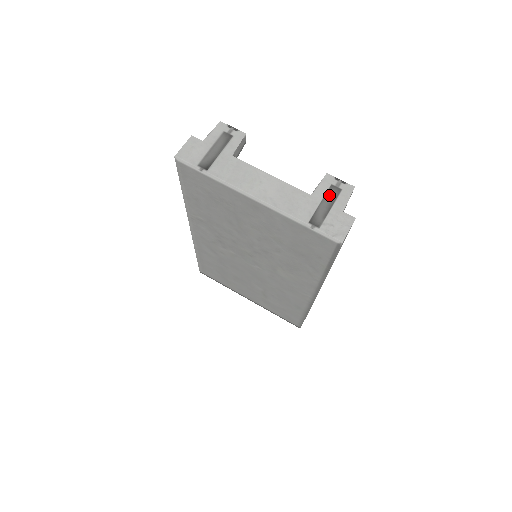
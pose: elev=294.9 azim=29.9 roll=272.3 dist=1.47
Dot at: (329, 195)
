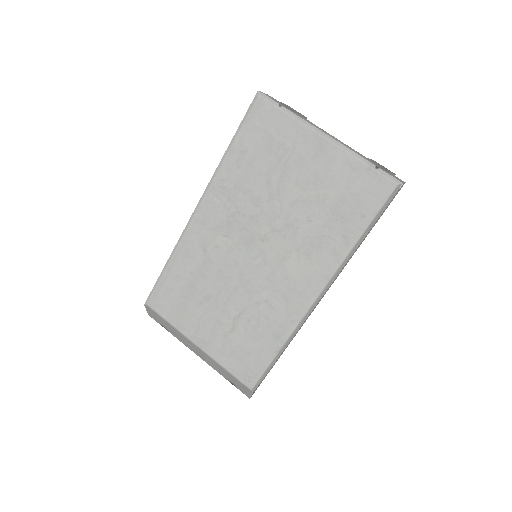
Dot at: occluded
